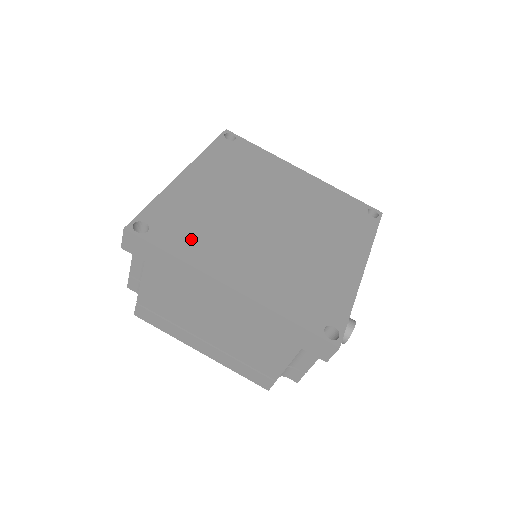
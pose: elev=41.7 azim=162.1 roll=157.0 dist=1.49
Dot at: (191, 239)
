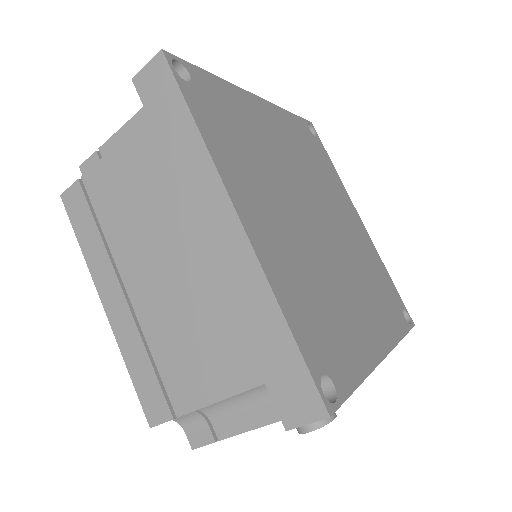
Dot at: (227, 138)
